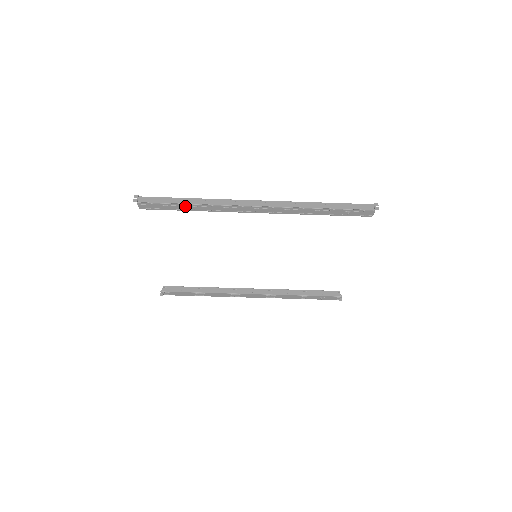
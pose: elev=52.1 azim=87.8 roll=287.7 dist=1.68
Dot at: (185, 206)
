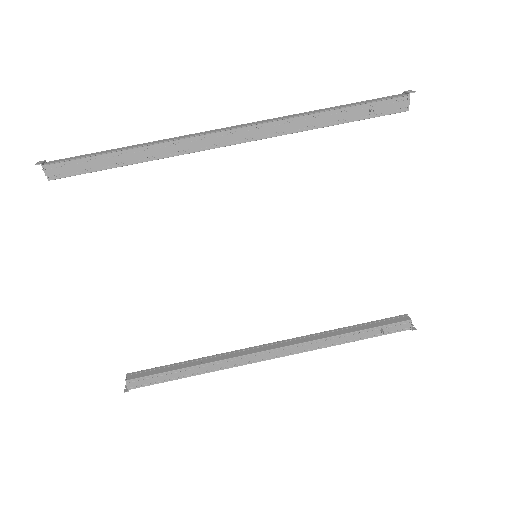
Dot at: (118, 156)
